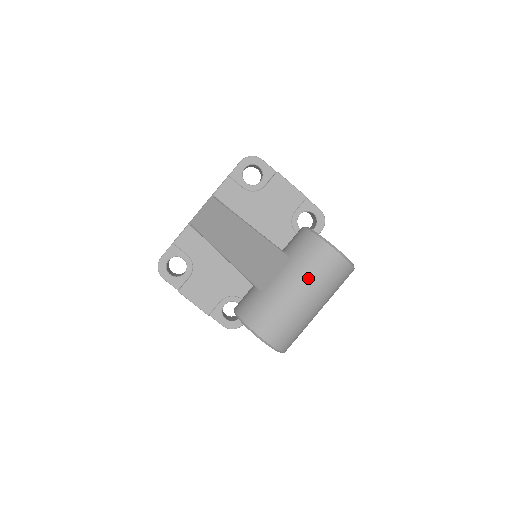
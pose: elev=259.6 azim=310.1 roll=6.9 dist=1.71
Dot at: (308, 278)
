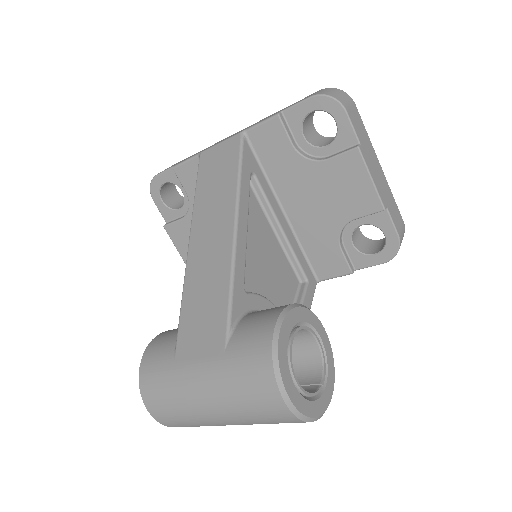
Dot at: (228, 401)
